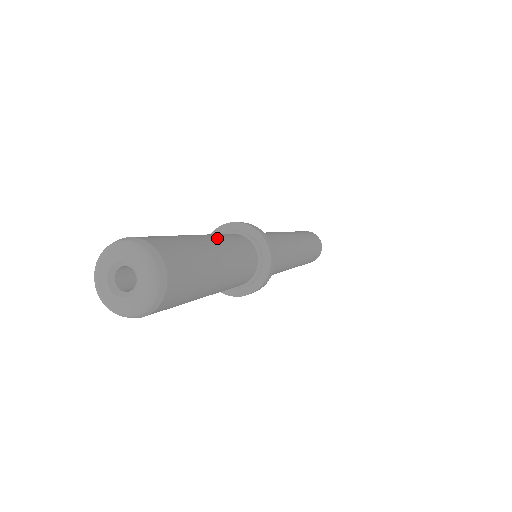
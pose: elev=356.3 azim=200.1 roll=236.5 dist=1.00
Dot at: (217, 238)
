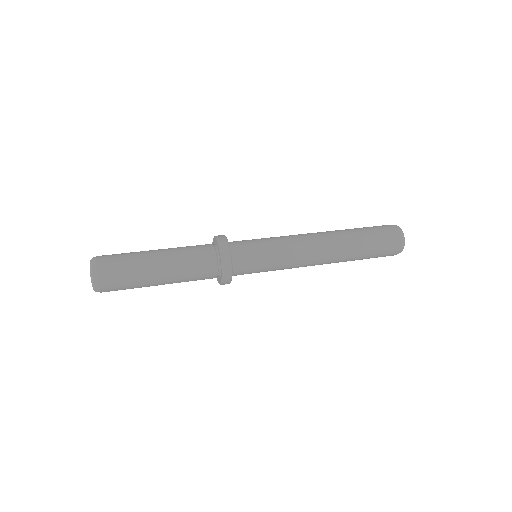
Dot at: (170, 248)
